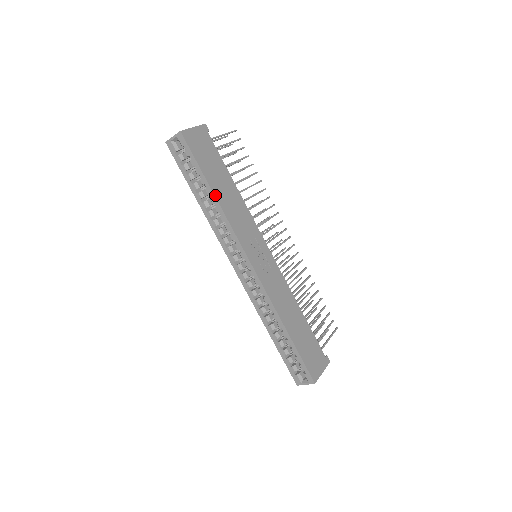
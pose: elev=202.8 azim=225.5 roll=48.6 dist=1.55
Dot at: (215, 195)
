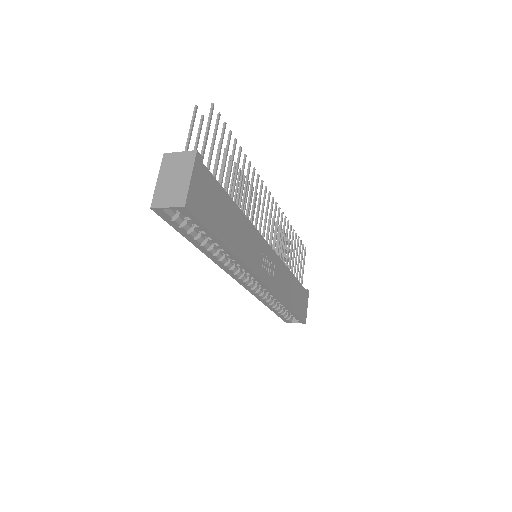
Dot at: (230, 250)
